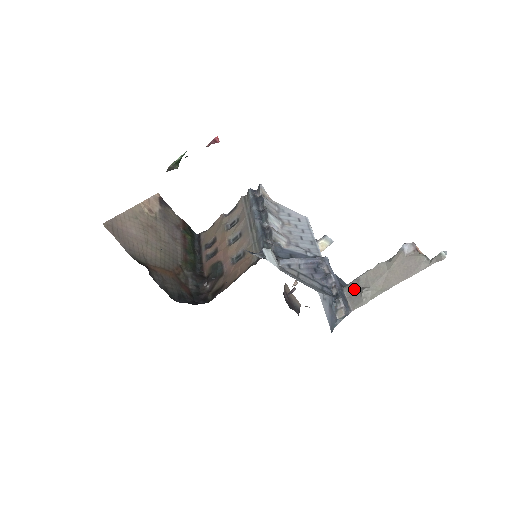
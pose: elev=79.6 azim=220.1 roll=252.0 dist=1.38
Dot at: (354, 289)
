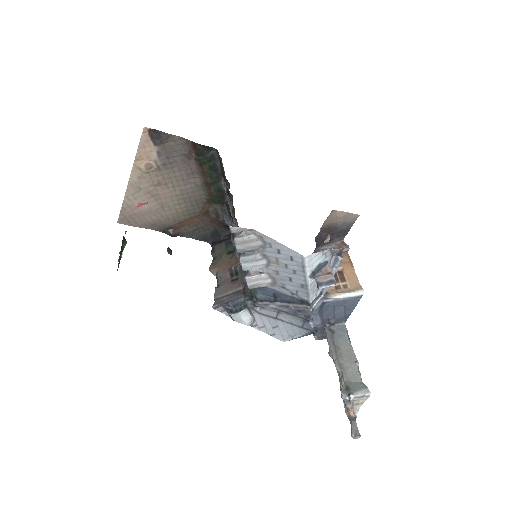
Dot at: occluded
